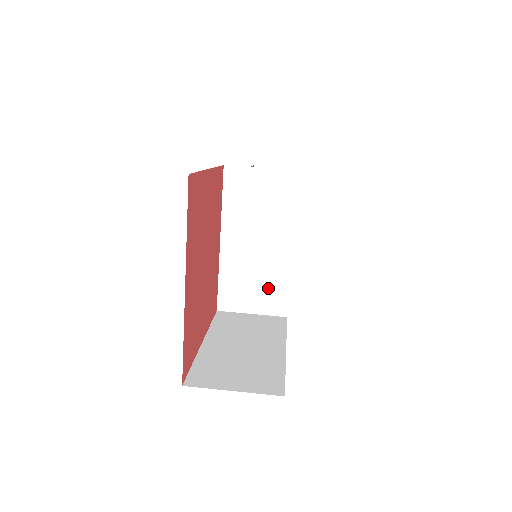
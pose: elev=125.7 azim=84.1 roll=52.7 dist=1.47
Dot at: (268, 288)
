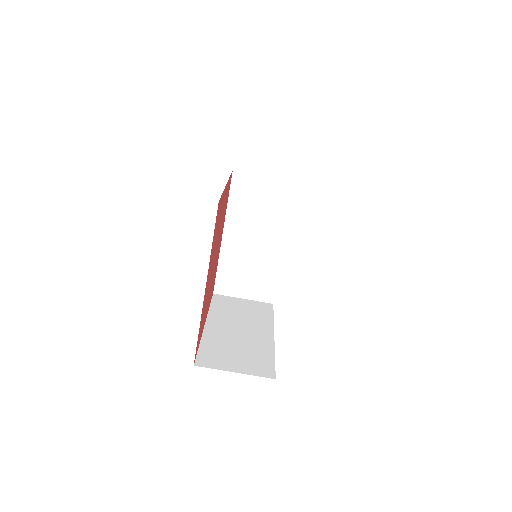
Dot at: (260, 278)
